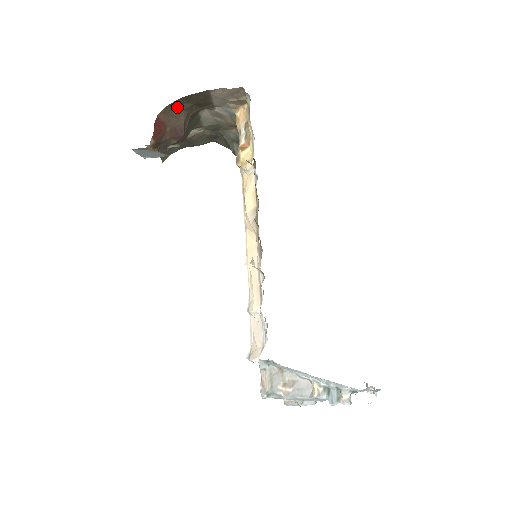
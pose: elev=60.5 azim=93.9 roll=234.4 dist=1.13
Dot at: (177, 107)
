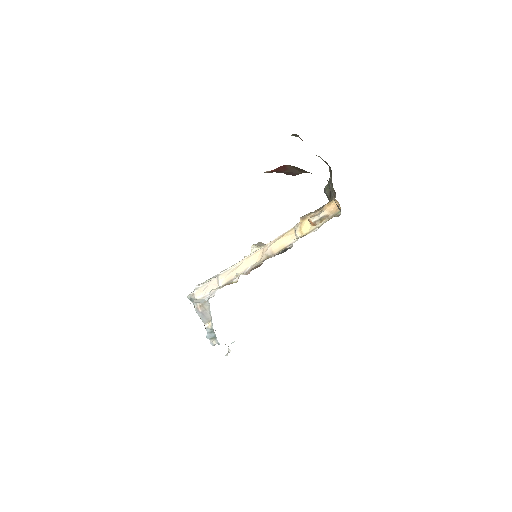
Dot at: (304, 170)
